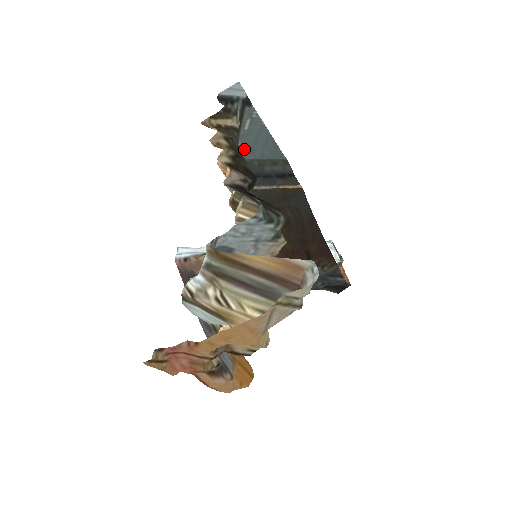
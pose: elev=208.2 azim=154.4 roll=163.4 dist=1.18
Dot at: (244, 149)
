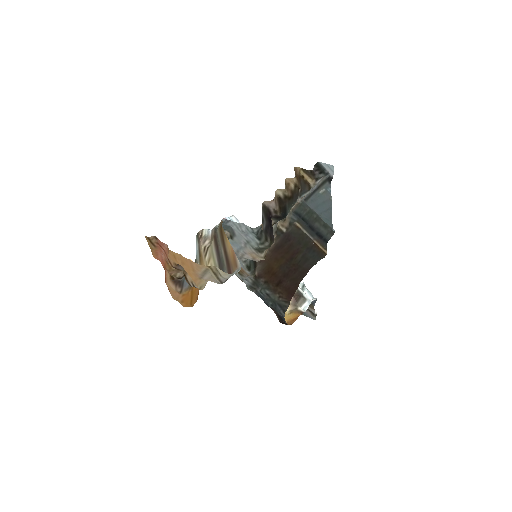
Dot at: (313, 202)
